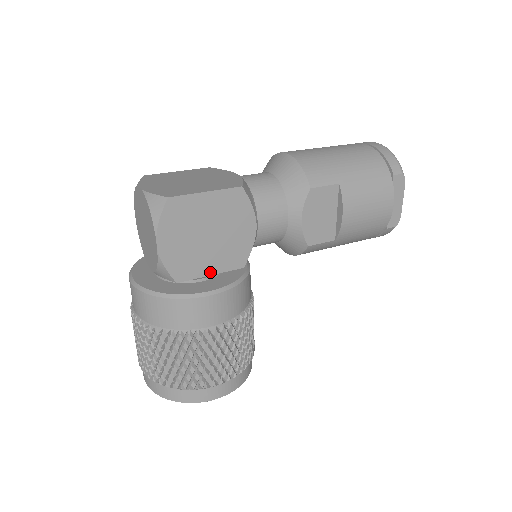
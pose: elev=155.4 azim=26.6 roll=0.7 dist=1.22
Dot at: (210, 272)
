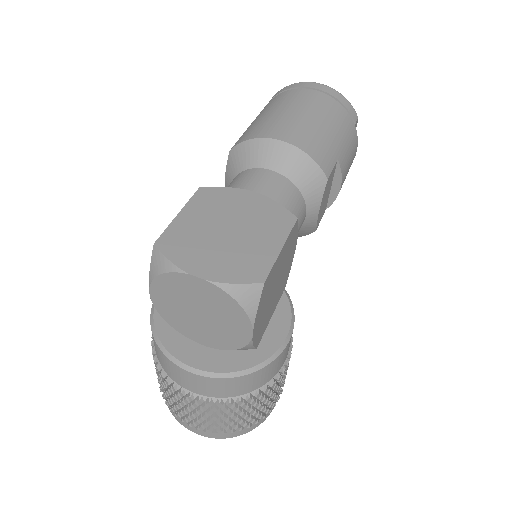
Dot at: (271, 314)
